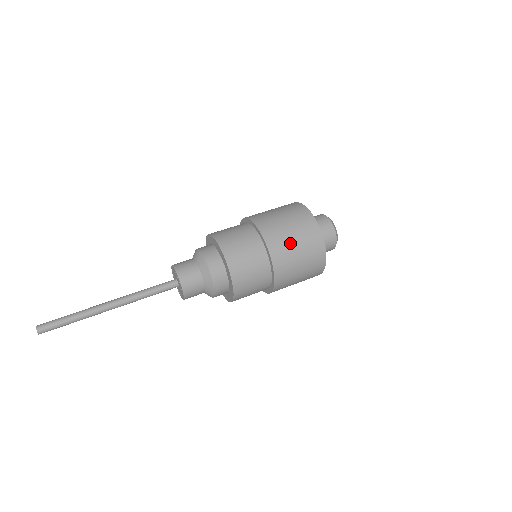
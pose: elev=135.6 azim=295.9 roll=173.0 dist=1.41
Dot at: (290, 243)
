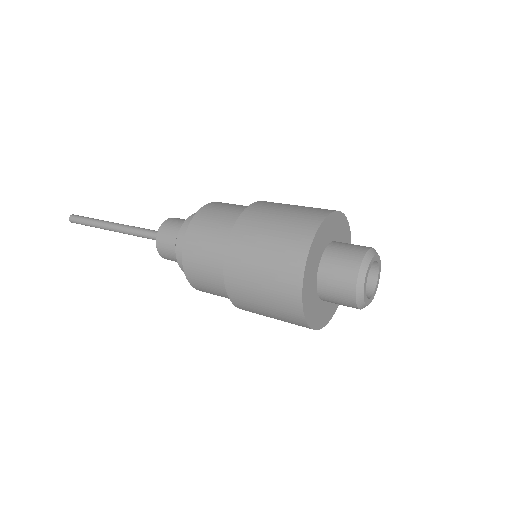
Dot at: (254, 263)
